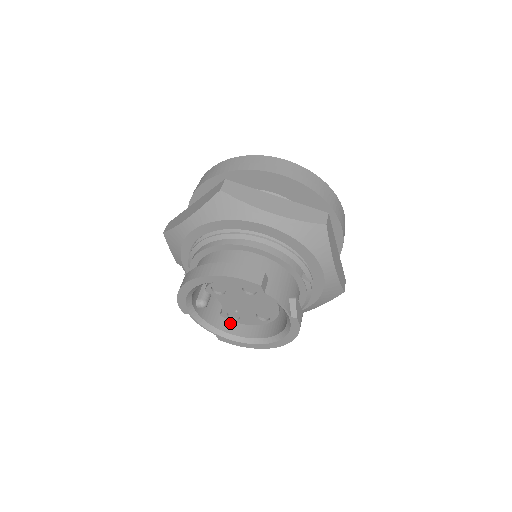
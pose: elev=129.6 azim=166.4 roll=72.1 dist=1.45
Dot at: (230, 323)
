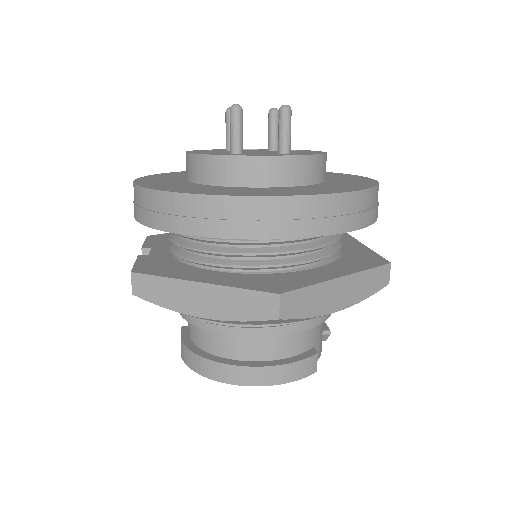
Dot at: occluded
